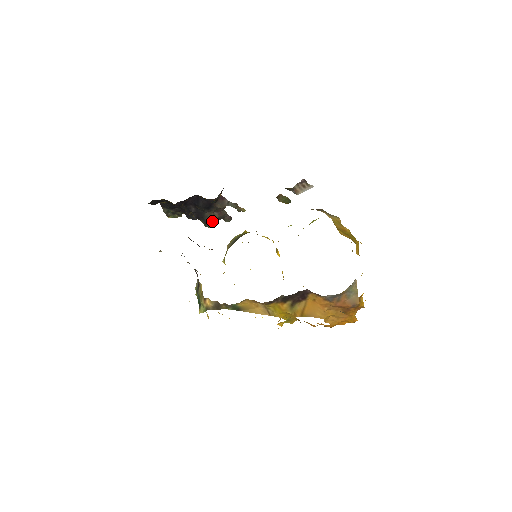
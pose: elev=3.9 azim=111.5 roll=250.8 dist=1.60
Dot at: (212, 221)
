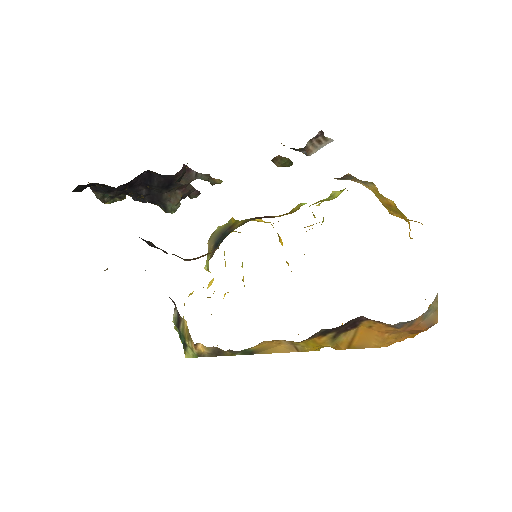
Dot at: (174, 204)
